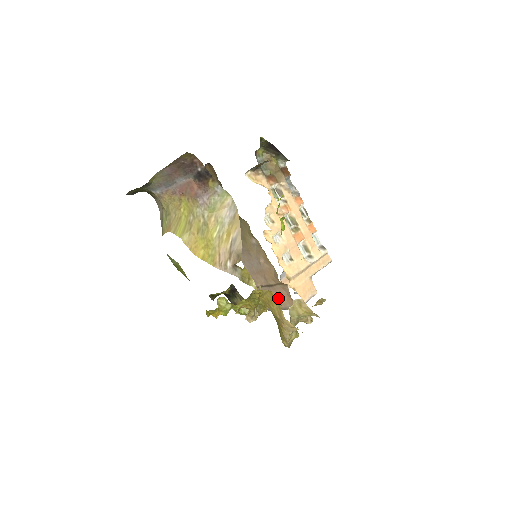
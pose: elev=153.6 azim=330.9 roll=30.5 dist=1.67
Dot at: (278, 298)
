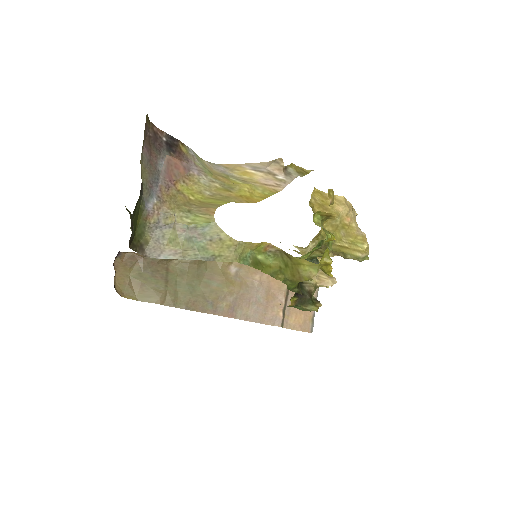
Dot at: occluded
